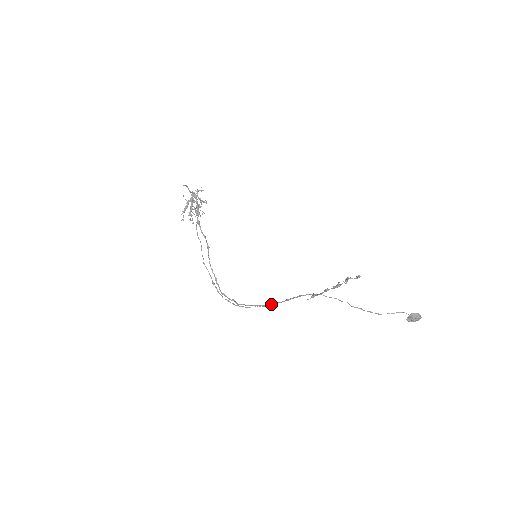
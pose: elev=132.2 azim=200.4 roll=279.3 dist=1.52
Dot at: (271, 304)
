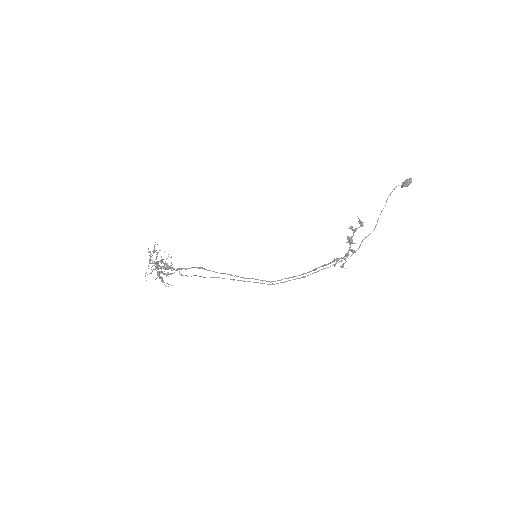
Dot at: occluded
